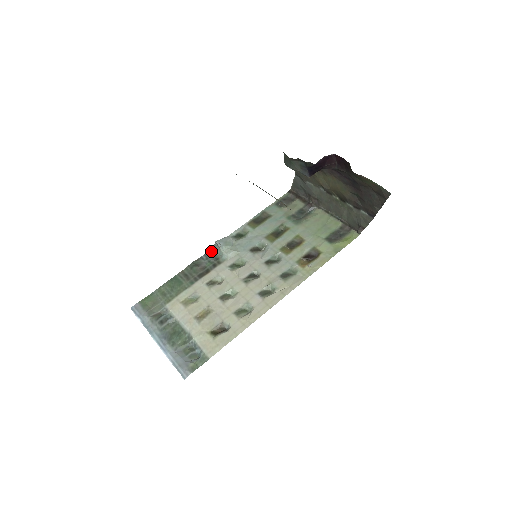
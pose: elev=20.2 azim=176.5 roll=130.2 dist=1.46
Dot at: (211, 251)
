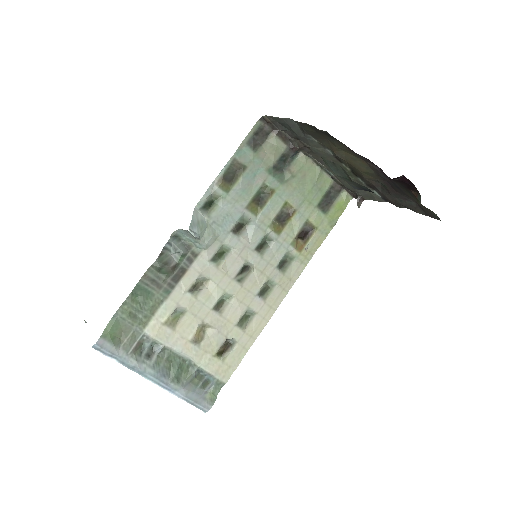
Dot at: (175, 234)
